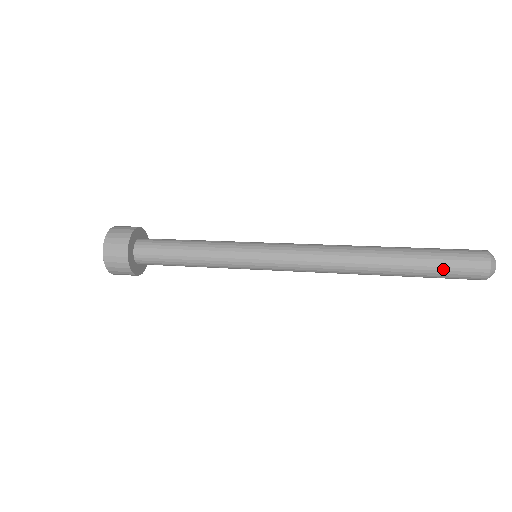
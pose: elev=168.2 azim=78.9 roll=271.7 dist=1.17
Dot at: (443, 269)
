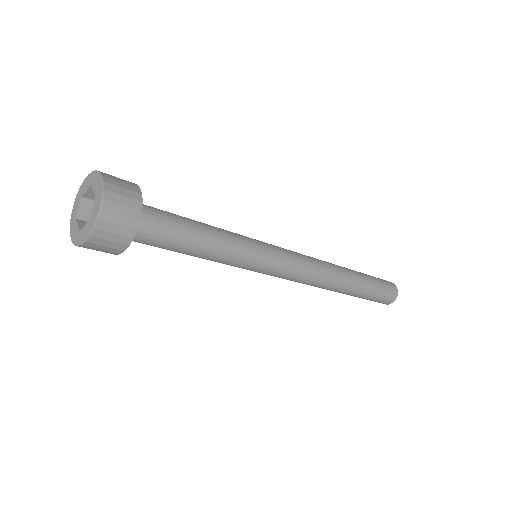
Dot at: (378, 291)
